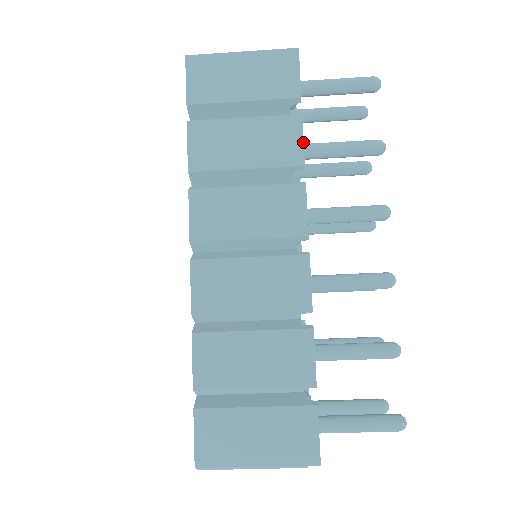
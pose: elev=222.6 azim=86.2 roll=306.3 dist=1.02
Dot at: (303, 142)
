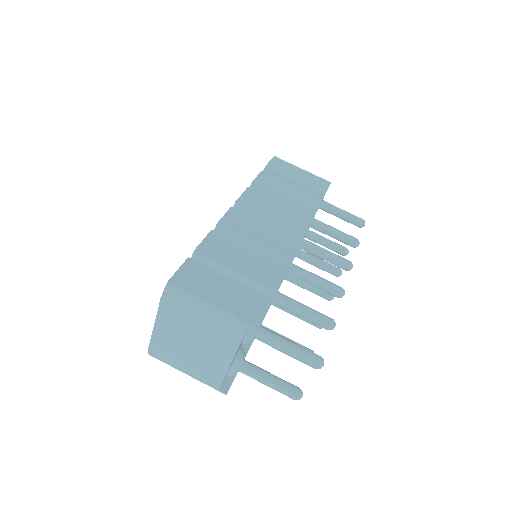
Dot at: occluded
